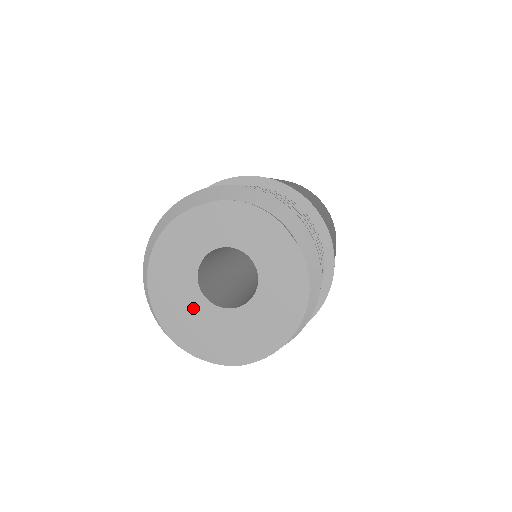
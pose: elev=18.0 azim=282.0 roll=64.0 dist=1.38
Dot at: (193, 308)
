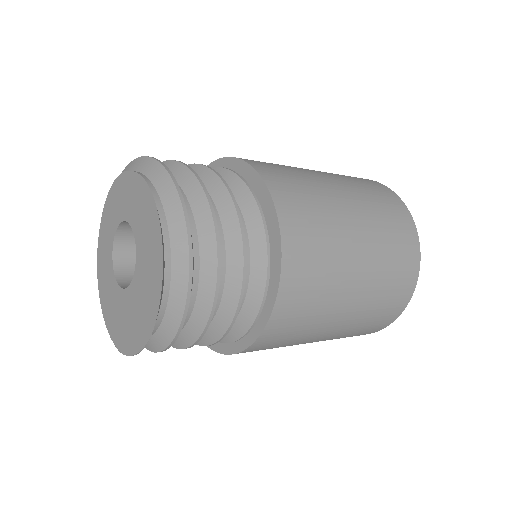
Dot at: (121, 307)
